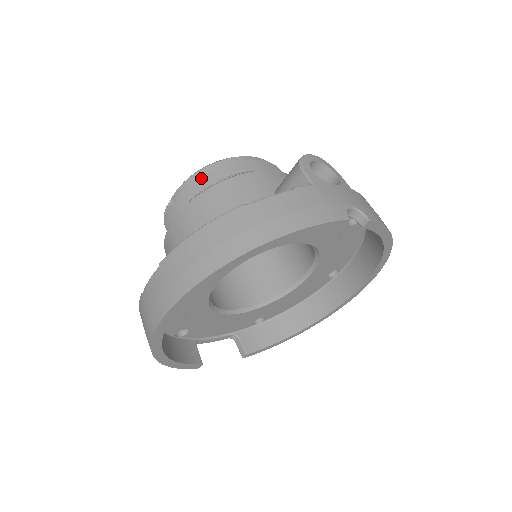
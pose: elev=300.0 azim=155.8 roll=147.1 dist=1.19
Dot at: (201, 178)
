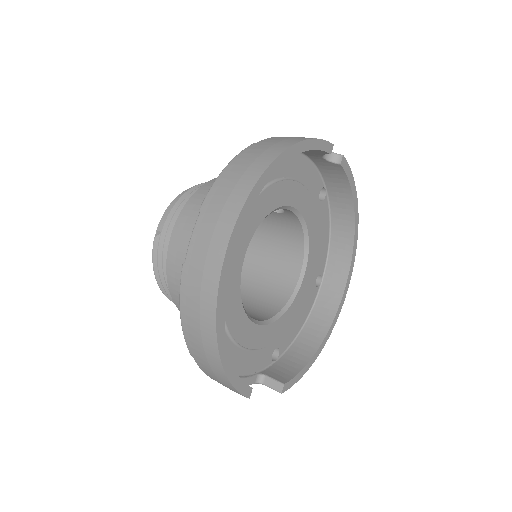
Dot at: (183, 196)
